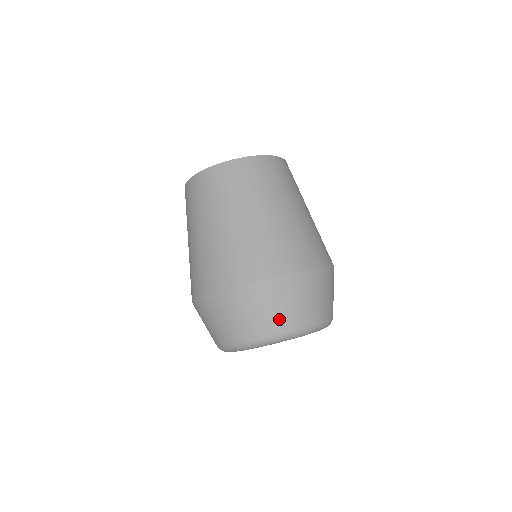
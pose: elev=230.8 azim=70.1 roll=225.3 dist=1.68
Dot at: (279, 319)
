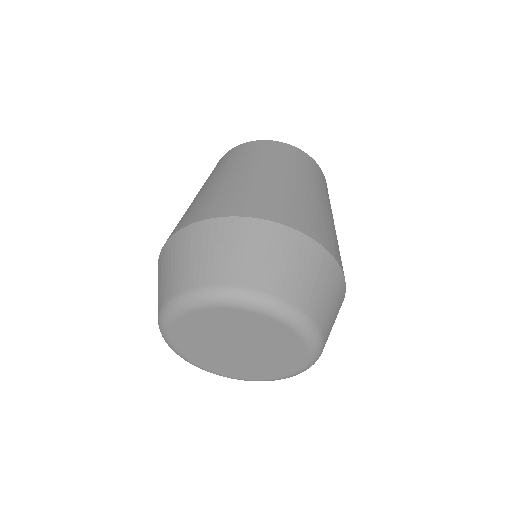
Dot at: (294, 284)
